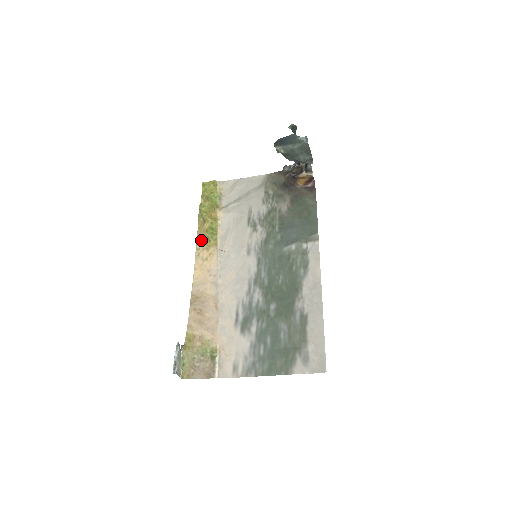
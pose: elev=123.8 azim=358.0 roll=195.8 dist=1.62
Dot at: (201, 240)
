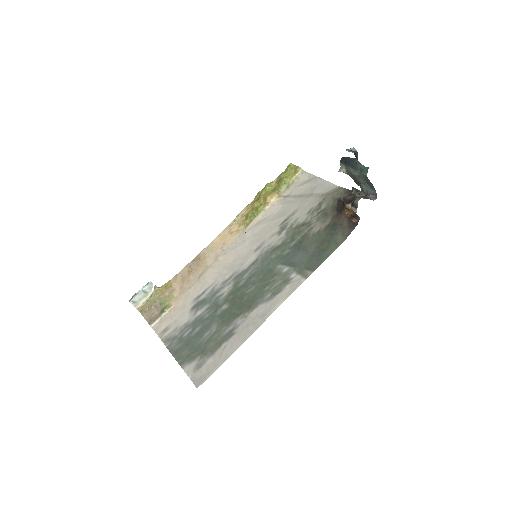
Dot at: (243, 214)
